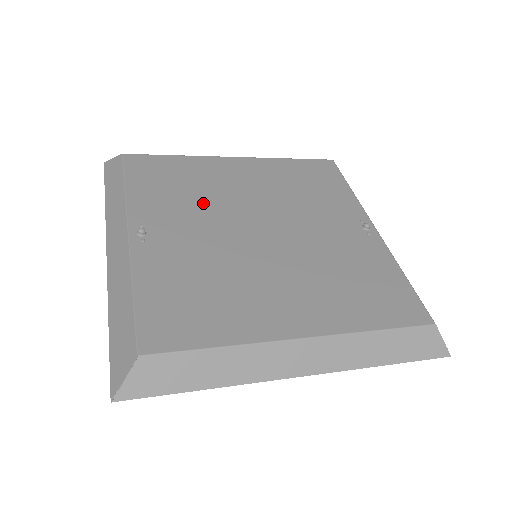
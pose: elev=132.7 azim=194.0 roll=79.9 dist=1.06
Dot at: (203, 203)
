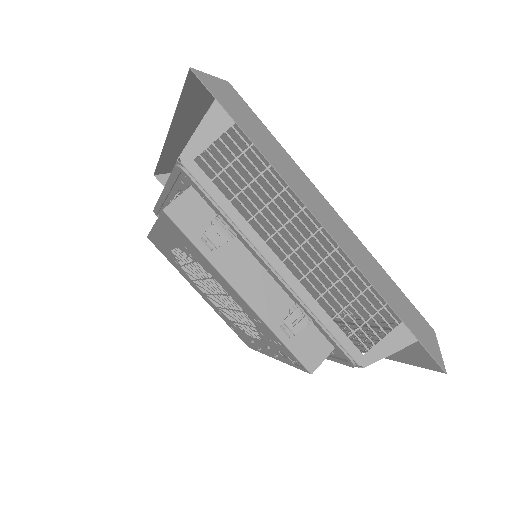
Dot at: (236, 202)
